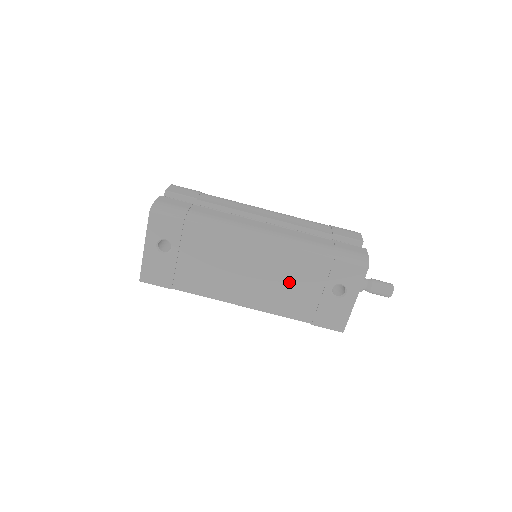
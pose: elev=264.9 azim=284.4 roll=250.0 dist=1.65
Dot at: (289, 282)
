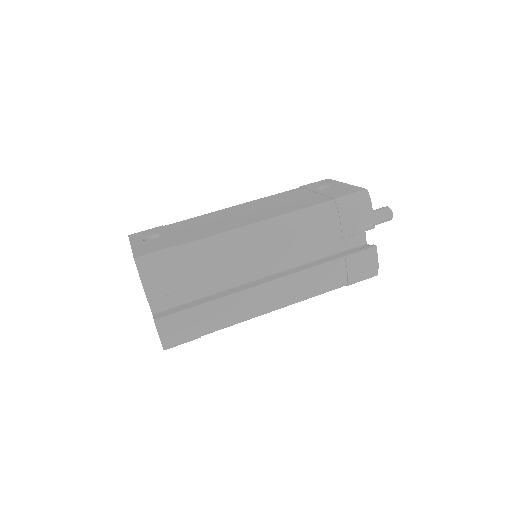
Dot at: (282, 202)
